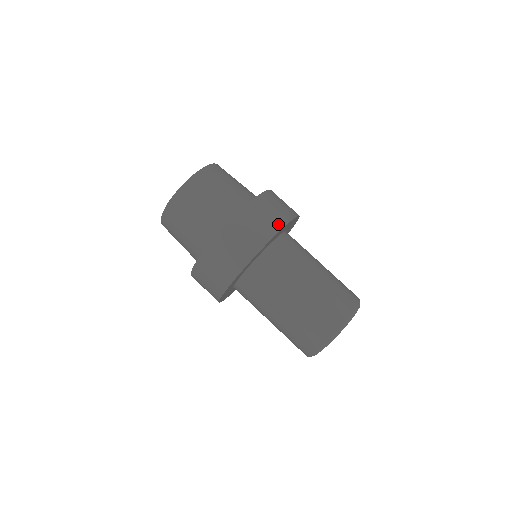
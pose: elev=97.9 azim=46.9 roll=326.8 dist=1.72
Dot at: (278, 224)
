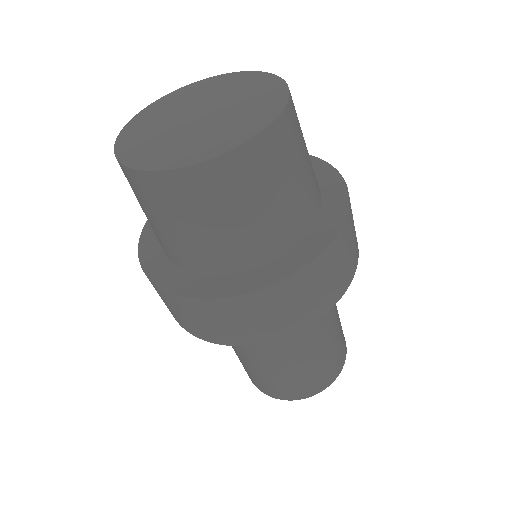
Dot at: (249, 339)
